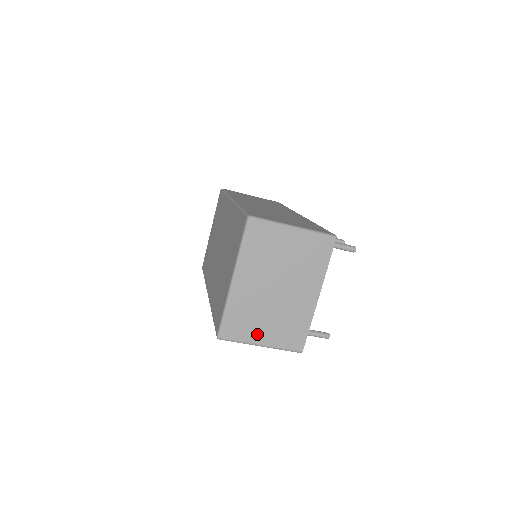
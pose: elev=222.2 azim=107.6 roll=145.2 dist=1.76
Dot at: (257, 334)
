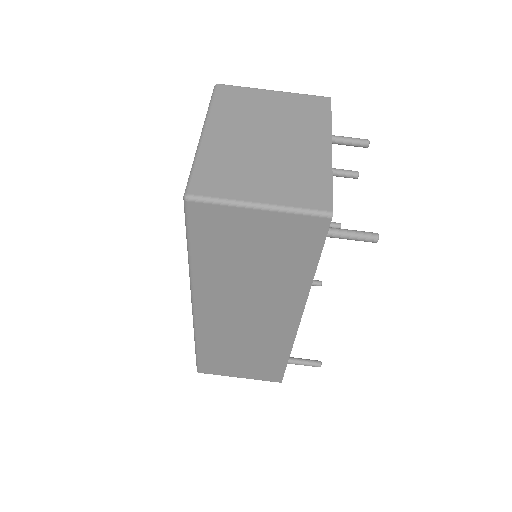
Dot at: (249, 189)
